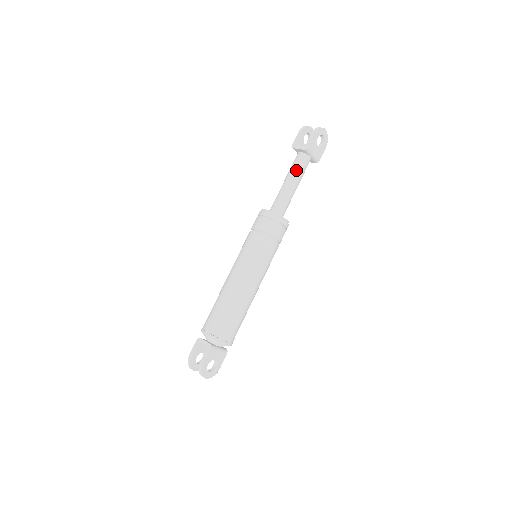
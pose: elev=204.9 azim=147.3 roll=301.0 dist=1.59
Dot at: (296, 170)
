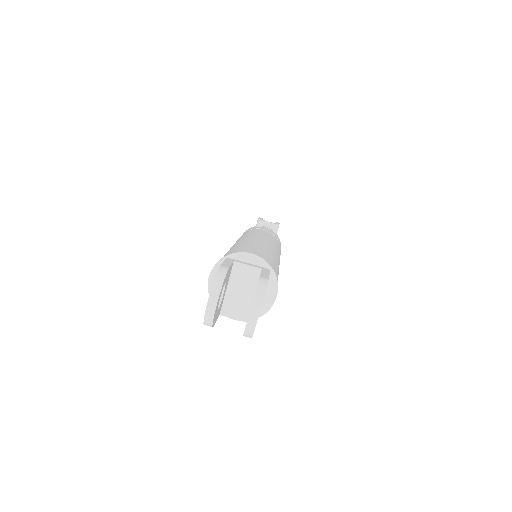
Dot at: occluded
